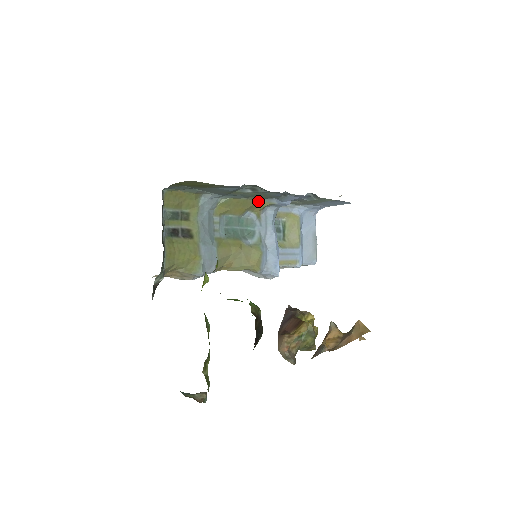
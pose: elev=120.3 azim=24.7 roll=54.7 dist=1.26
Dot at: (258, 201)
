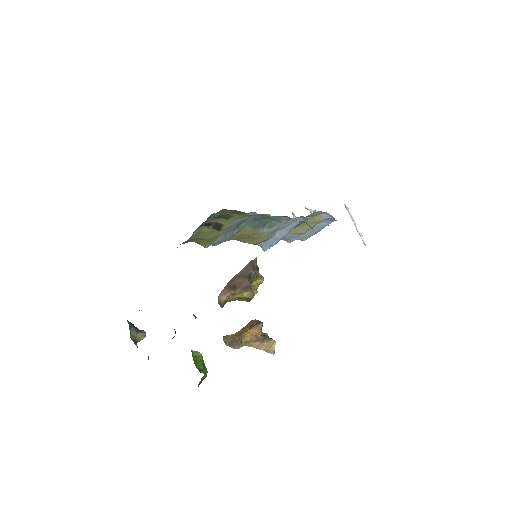
Dot at: occluded
